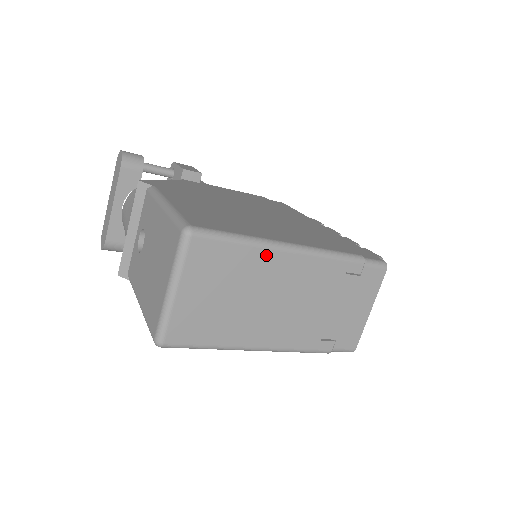
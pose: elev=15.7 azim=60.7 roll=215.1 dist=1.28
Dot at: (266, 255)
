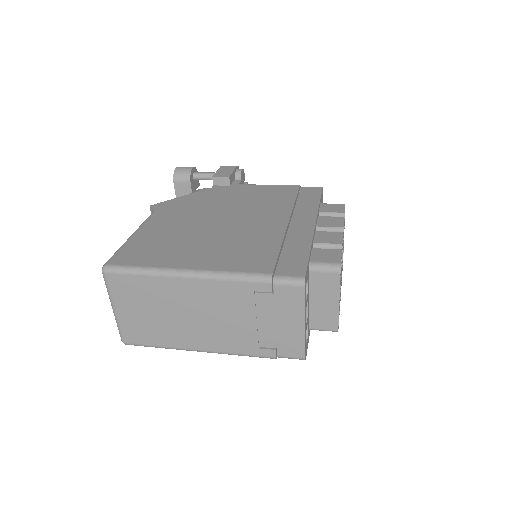
Dot at: (168, 282)
